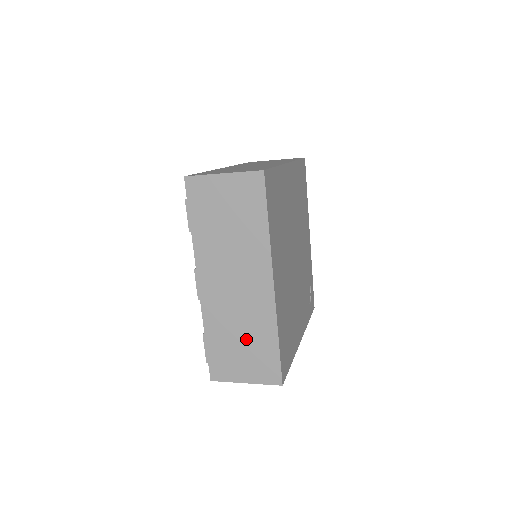
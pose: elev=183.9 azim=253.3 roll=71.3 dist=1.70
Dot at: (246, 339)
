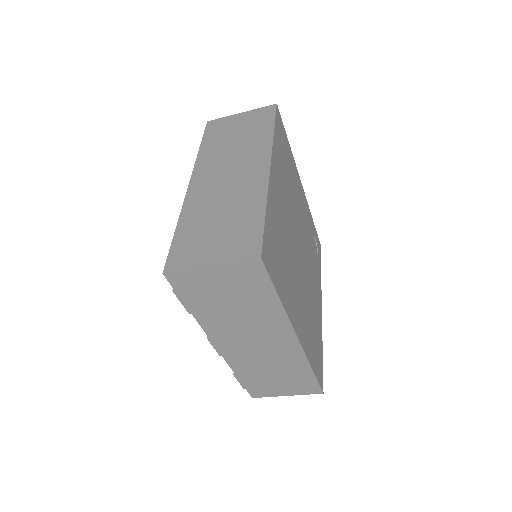
Dot at: (279, 373)
